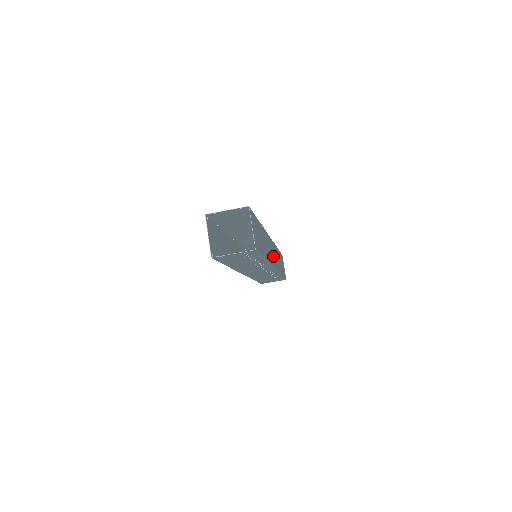
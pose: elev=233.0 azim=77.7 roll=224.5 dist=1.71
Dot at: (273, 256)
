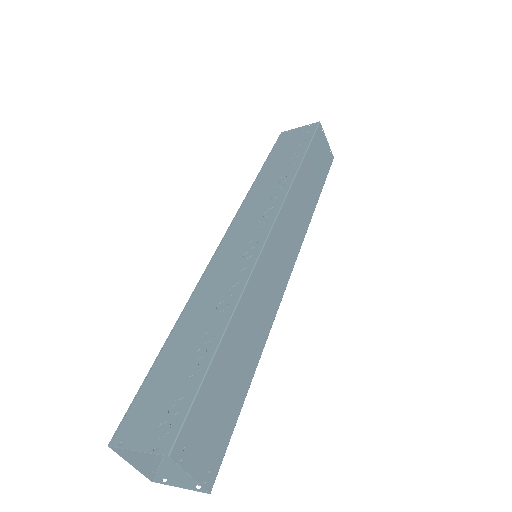
Dot at: (283, 257)
